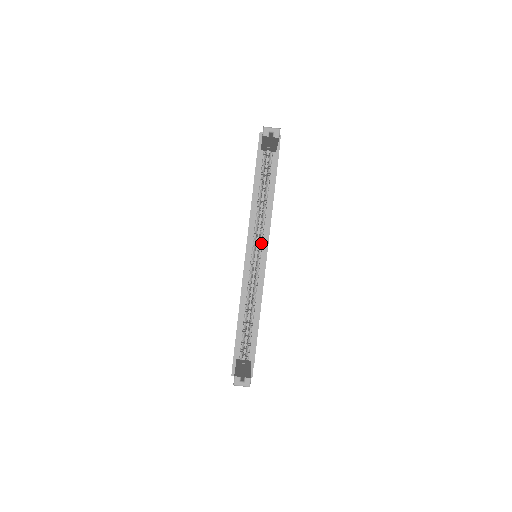
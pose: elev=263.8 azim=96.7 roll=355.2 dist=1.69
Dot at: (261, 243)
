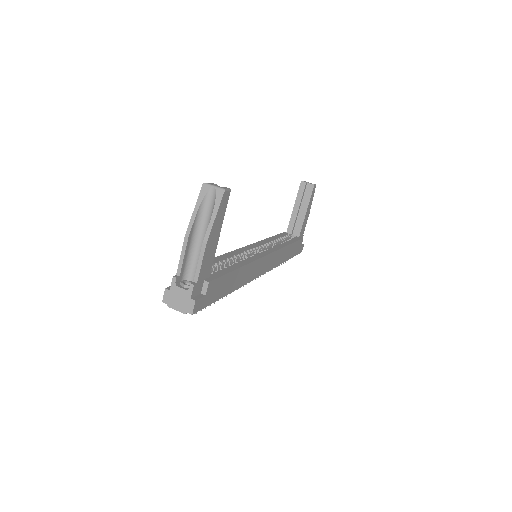
Dot at: occluded
